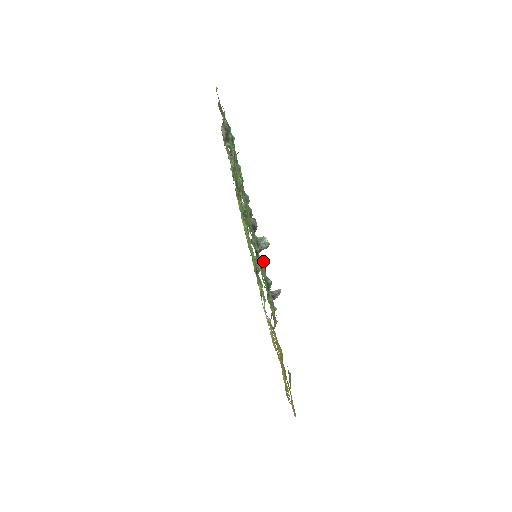
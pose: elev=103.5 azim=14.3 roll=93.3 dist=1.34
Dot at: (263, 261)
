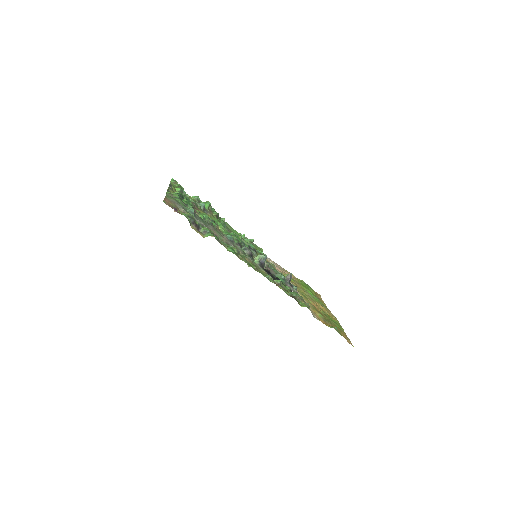
Dot at: (279, 282)
